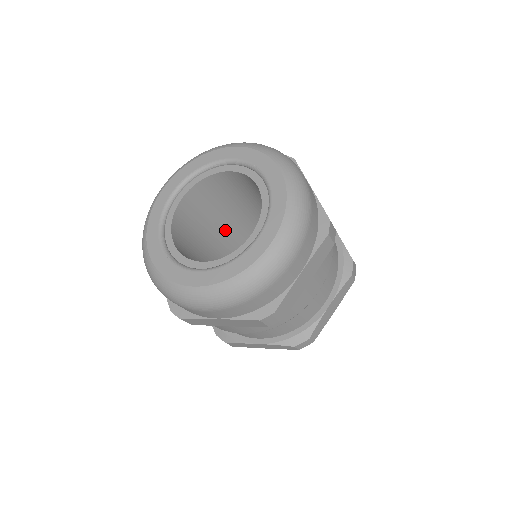
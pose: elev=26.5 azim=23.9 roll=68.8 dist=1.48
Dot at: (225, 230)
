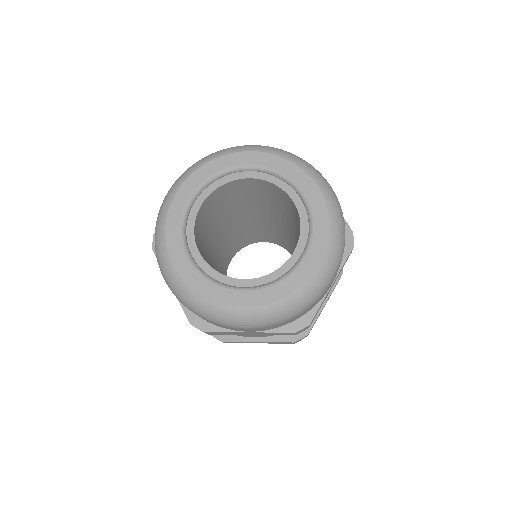
Dot at: (221, 228)
